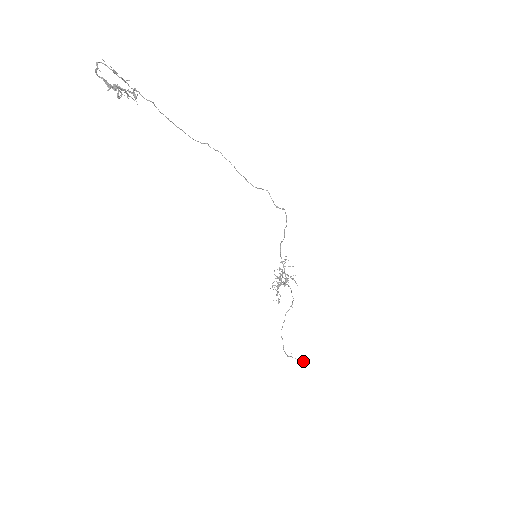
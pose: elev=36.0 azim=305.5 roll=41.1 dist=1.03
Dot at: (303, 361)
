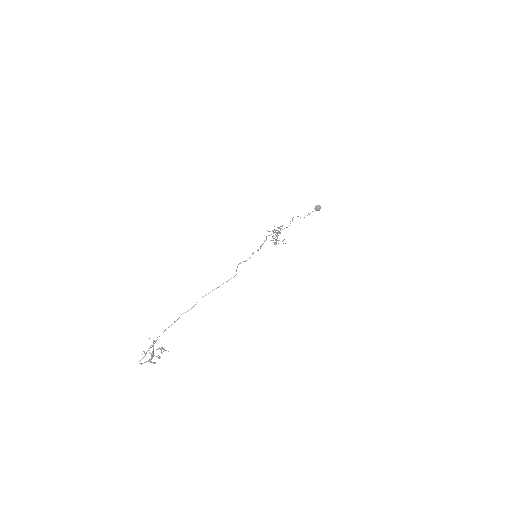
Dot at: (318, 209)
